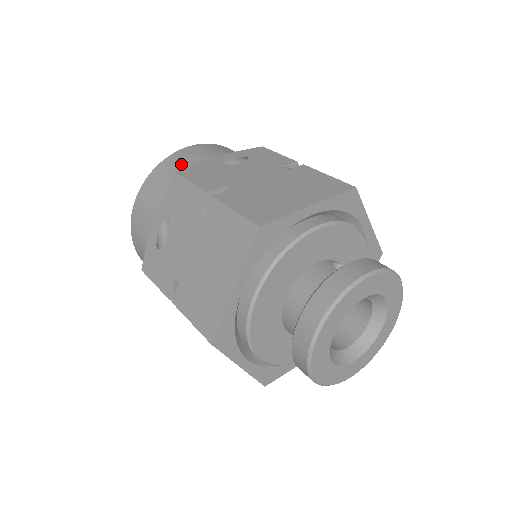
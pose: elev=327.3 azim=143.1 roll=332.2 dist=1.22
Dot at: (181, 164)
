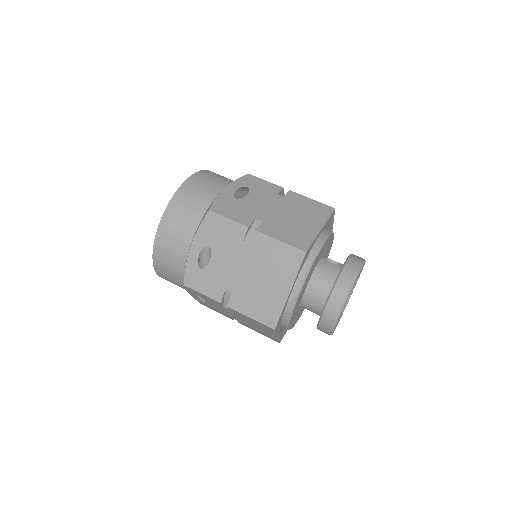
Dot at: (196, 197)
